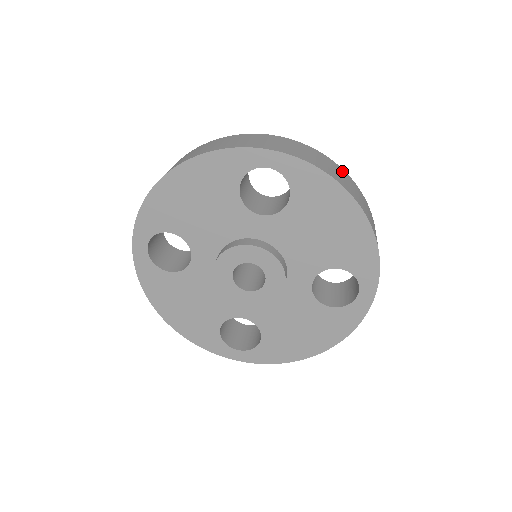
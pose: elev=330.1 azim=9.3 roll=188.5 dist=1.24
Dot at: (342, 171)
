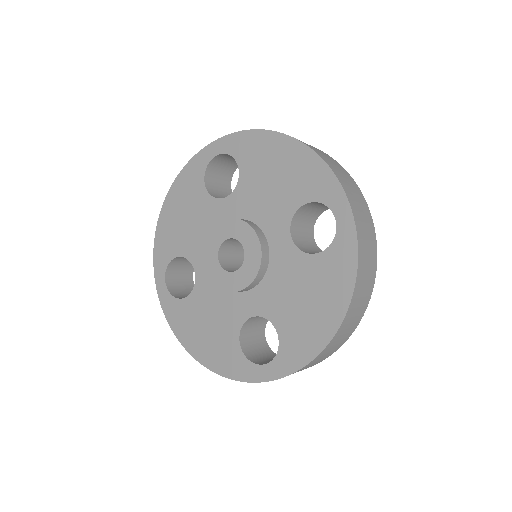
Dot at: occluded
